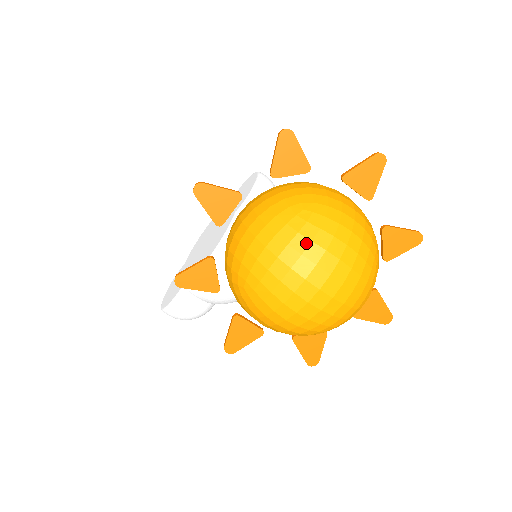
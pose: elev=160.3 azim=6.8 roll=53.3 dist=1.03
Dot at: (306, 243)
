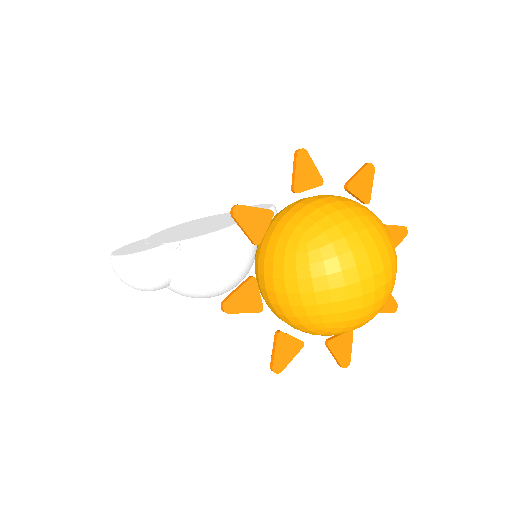
Dot at: (378, 236)
